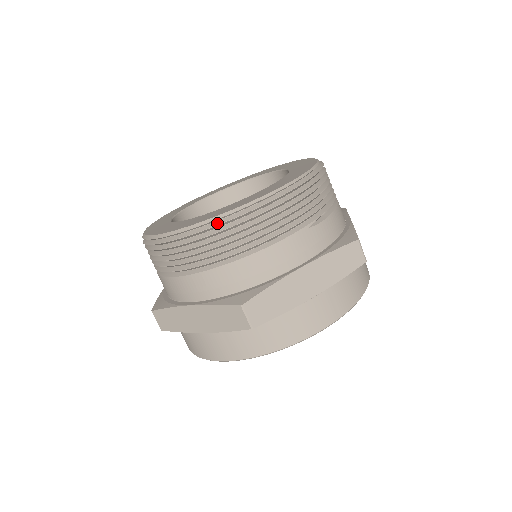
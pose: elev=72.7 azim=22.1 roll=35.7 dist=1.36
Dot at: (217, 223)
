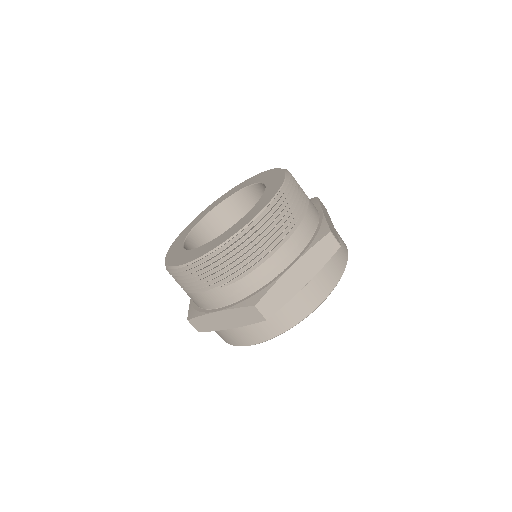
Dot at: (169, 270)
